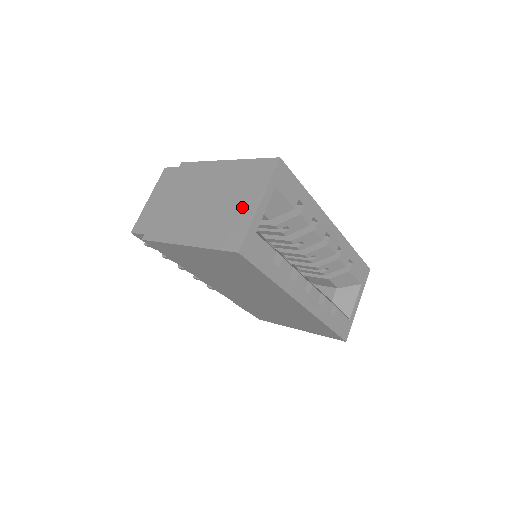
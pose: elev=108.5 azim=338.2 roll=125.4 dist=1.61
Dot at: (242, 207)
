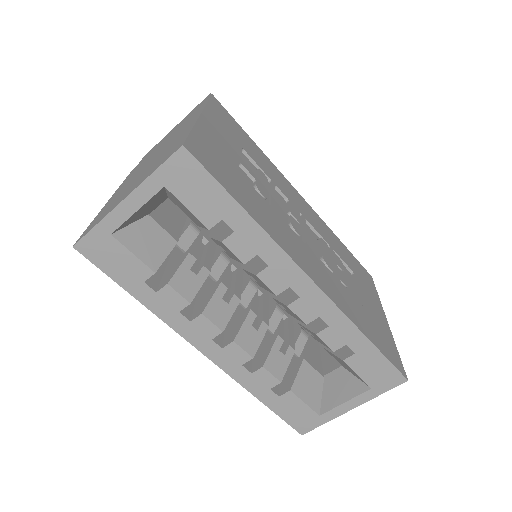
Dot at: (127, 191)
